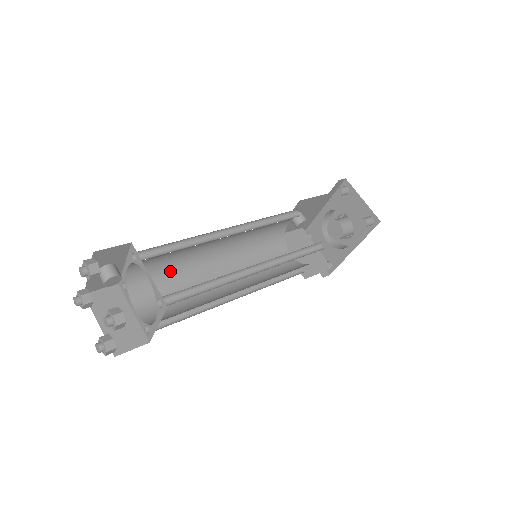
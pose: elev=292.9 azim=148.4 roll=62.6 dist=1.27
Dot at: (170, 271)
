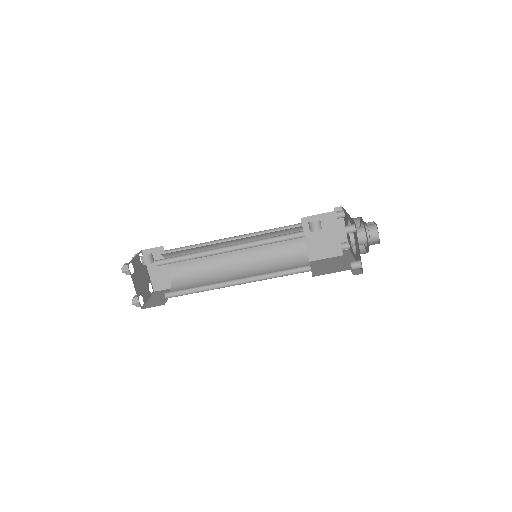
Dot at: (194, 250)
